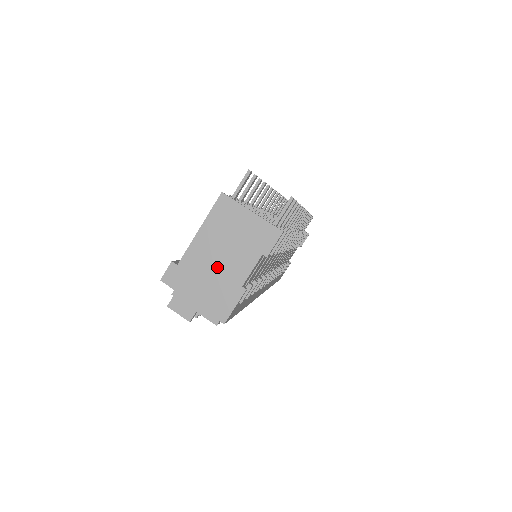
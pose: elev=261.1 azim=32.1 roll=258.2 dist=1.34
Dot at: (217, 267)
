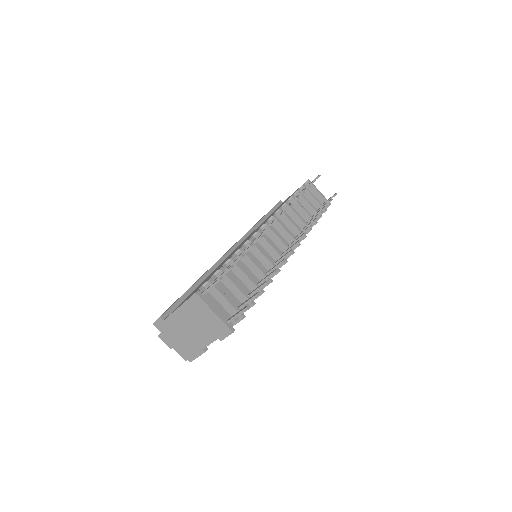
Dot at: (188, 332)
